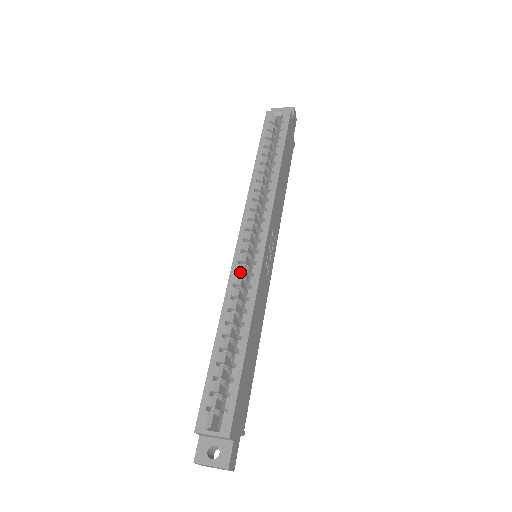
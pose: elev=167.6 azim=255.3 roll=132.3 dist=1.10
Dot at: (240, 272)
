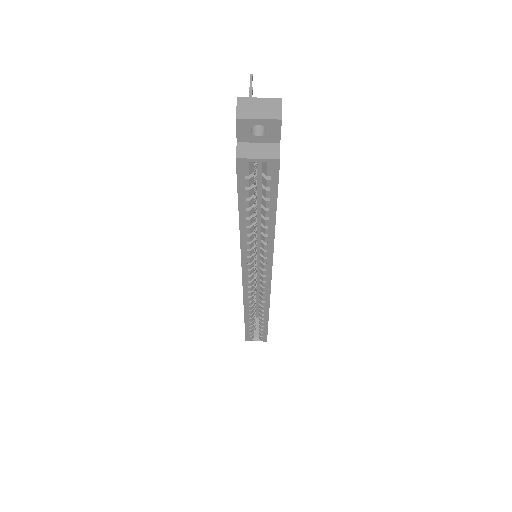
Dot at: (252, 295)
